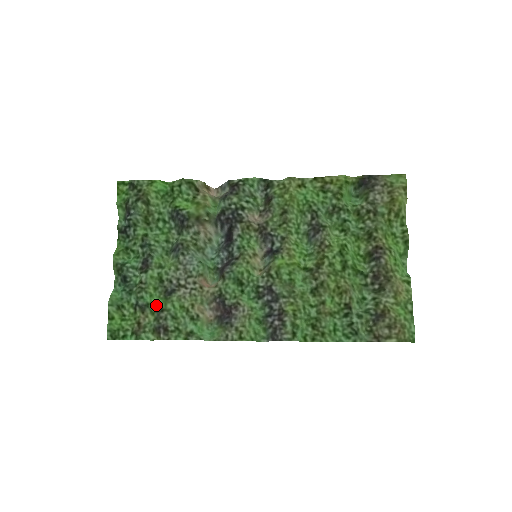
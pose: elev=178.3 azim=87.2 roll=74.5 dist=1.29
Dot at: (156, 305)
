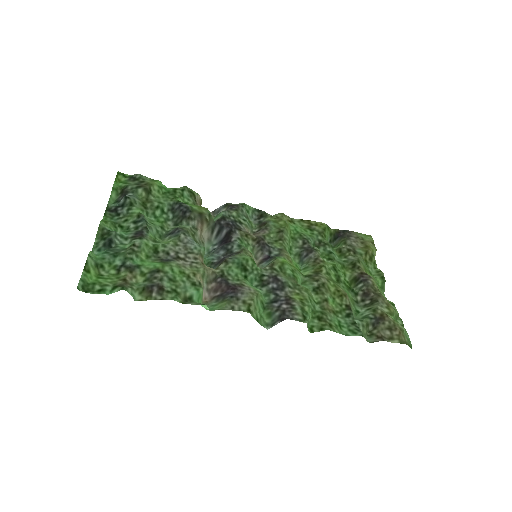
Dot at: (150, 266)
